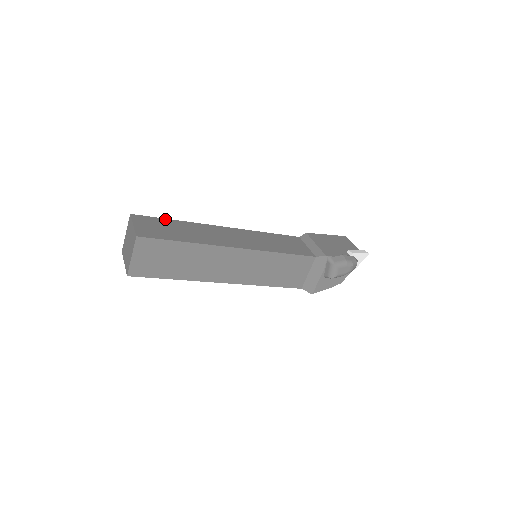
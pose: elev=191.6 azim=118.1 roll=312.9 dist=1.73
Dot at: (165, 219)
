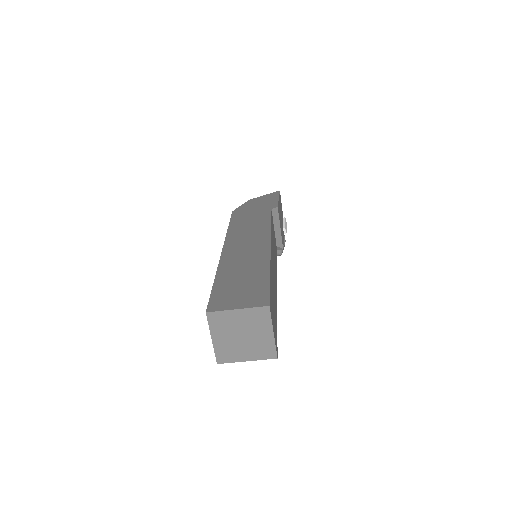
Dot at: occluded
